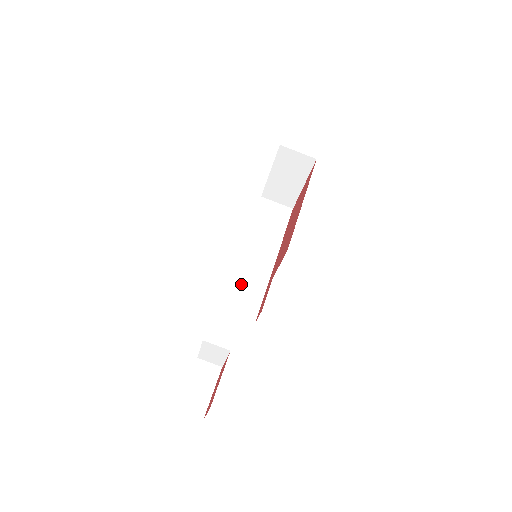
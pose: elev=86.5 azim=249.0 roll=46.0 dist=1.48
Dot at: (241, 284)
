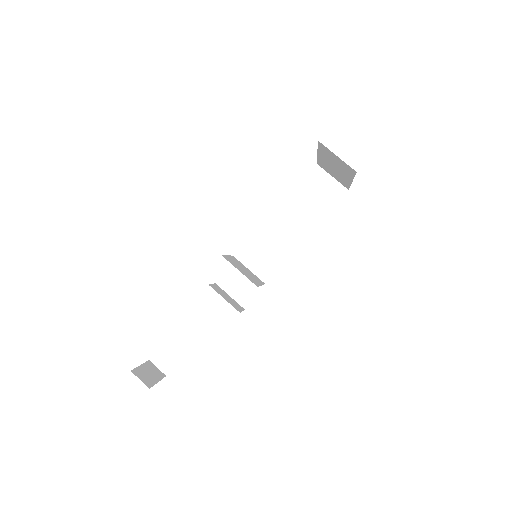
Dot at: (248, 265)
